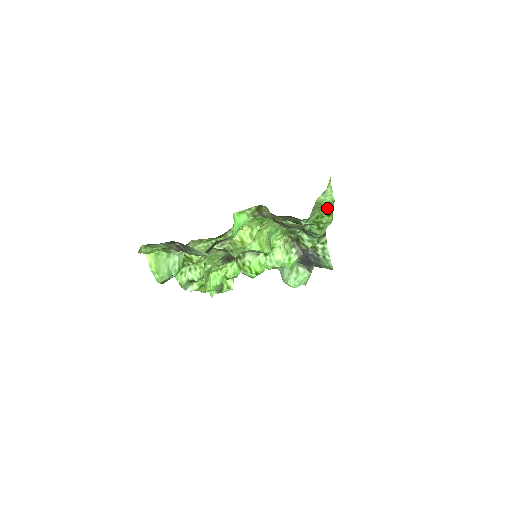
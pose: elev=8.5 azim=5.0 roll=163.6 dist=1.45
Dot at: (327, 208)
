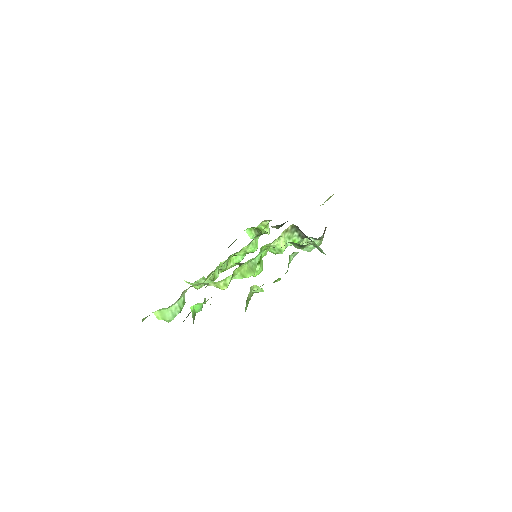
Dot at: occluded
